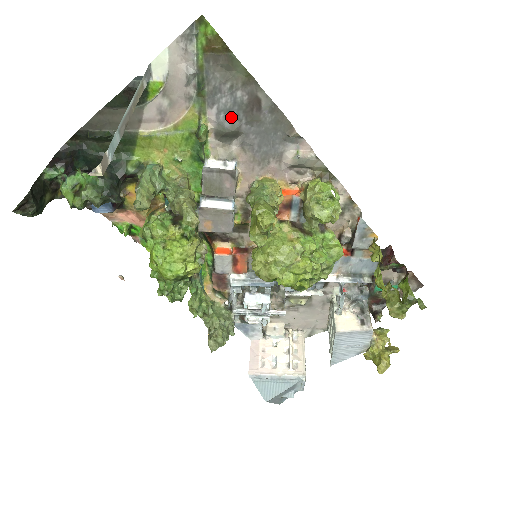
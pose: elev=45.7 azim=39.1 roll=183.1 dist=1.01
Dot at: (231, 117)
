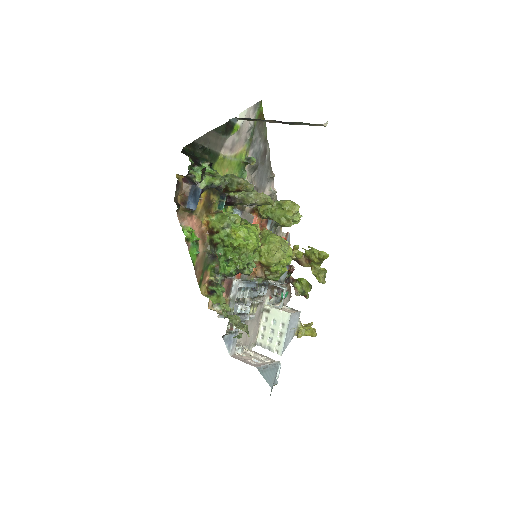
Dot at: (256, 157)
